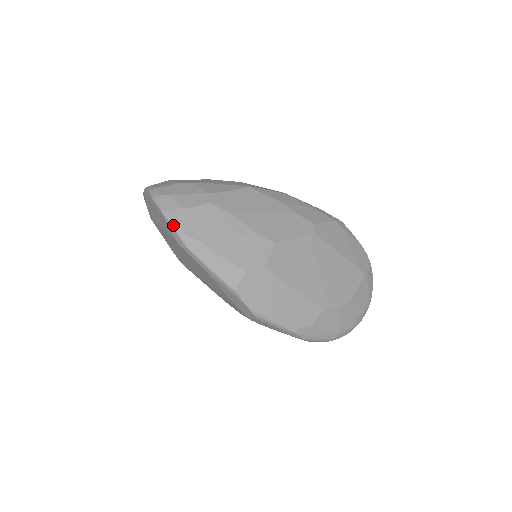
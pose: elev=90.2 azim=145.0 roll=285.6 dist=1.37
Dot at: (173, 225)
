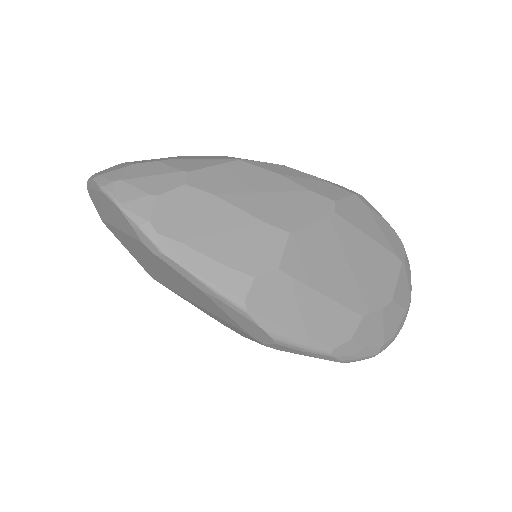
Dot at: (137, 222)
